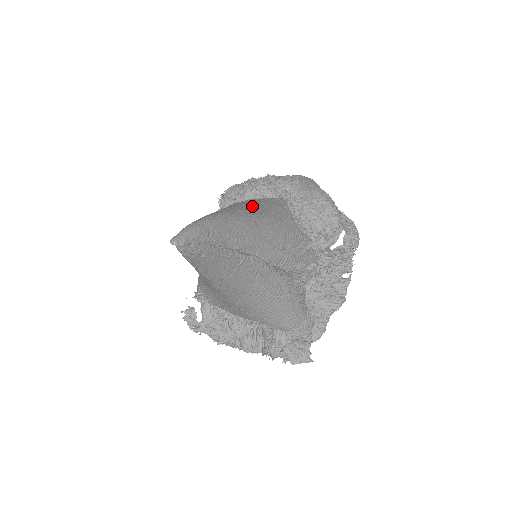
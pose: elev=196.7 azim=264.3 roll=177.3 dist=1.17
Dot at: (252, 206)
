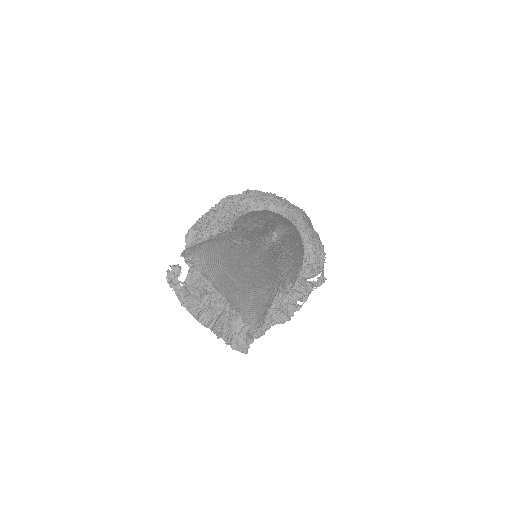
Dot at: occluded
